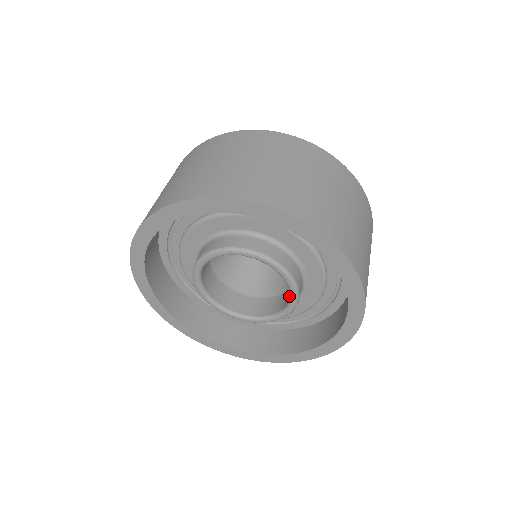
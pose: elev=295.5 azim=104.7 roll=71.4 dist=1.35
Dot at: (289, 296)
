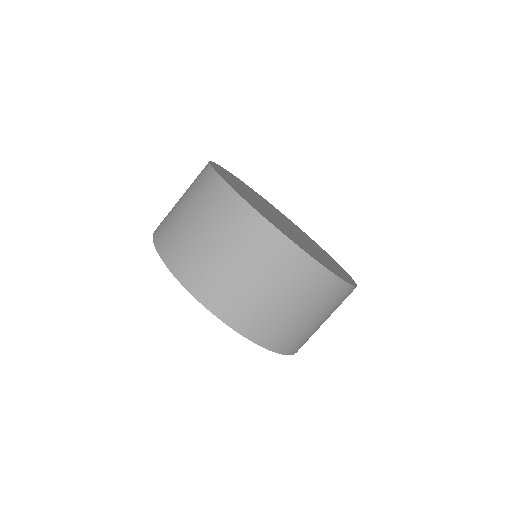
Dot at: occluded
